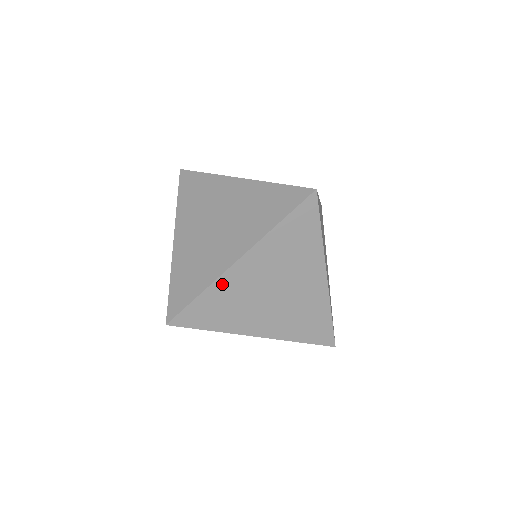
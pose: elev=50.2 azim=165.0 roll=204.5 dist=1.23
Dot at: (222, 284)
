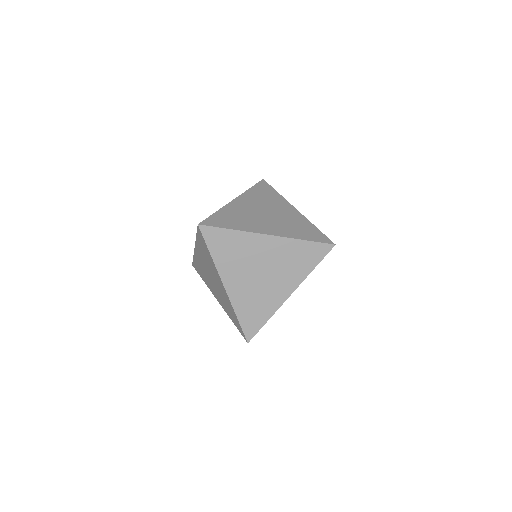
Dot at: occluded
